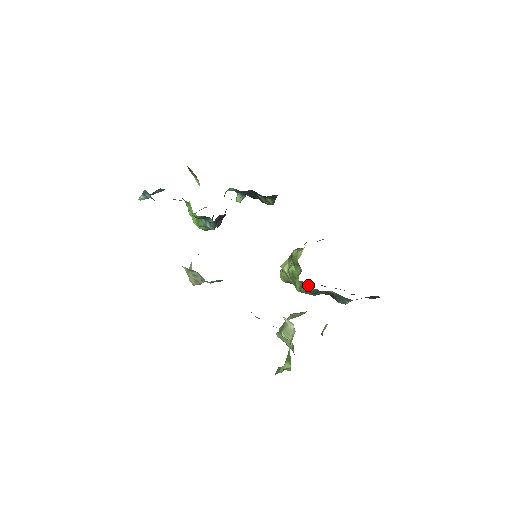
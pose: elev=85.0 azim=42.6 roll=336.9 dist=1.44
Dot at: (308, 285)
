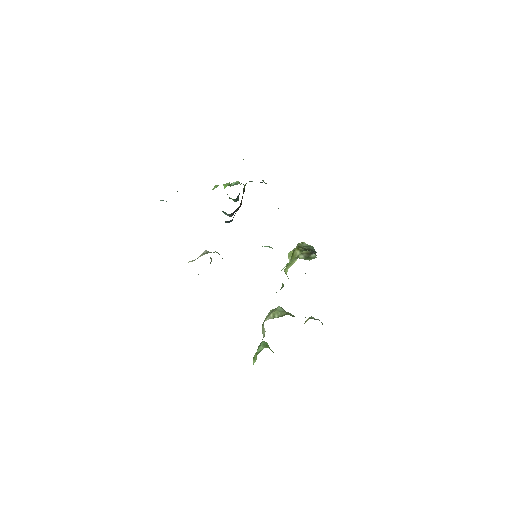
Dot at: occluded
